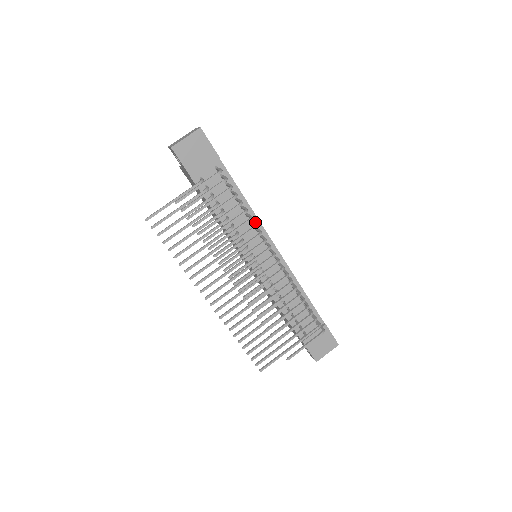
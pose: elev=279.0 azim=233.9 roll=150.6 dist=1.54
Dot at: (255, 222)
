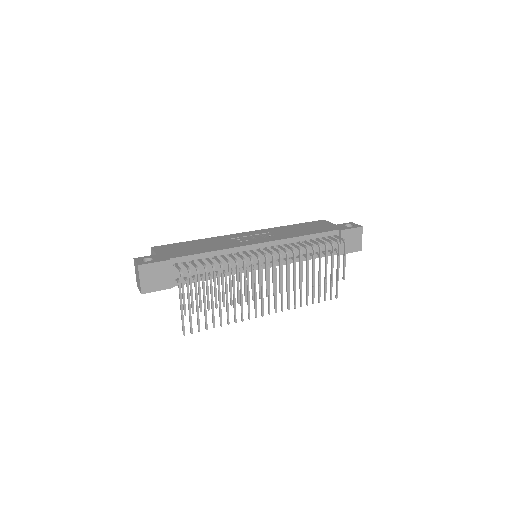
Dot at: (232, 252)
